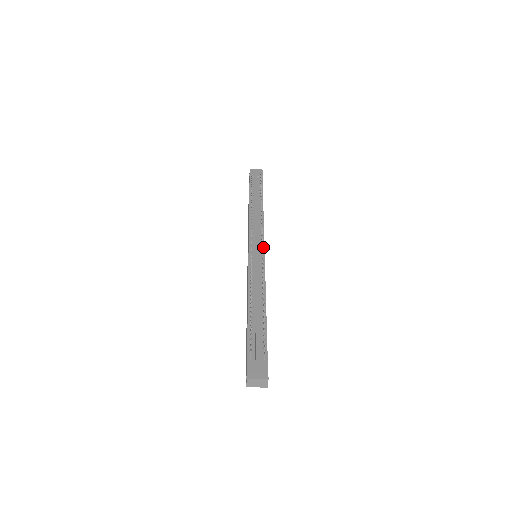
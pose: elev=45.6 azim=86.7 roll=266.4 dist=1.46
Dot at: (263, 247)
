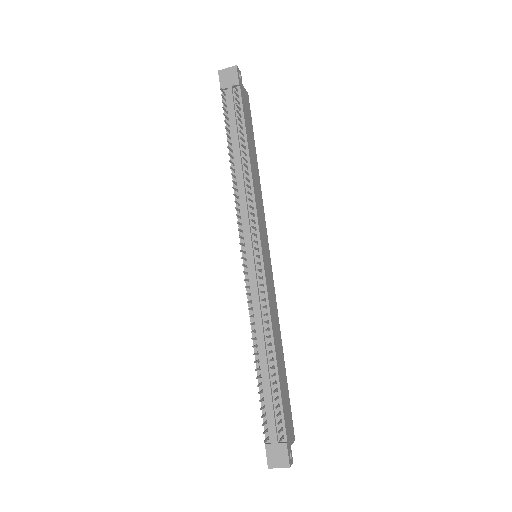
Dot at: (260, 250)
